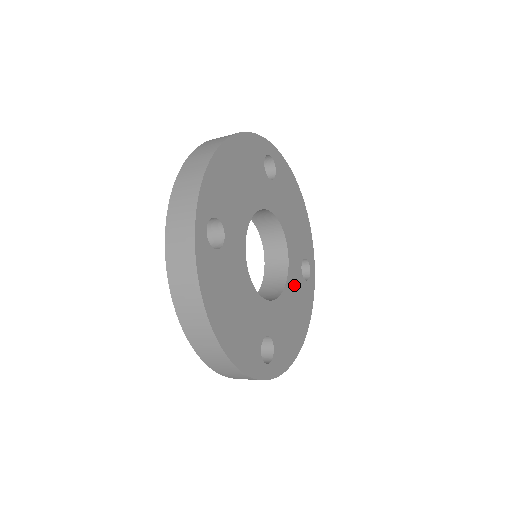
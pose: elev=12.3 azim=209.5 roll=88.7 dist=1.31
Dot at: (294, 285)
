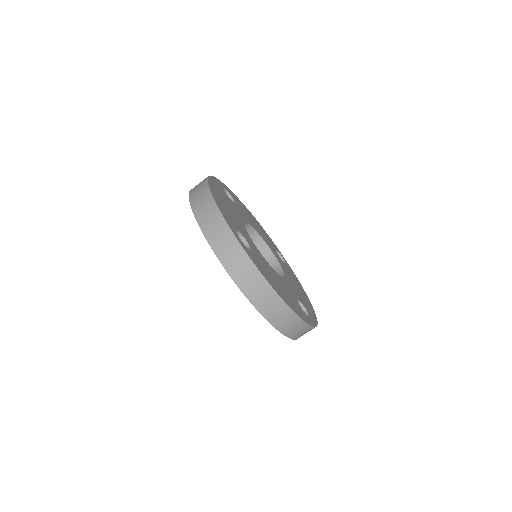
Dot at: (284, 267)
